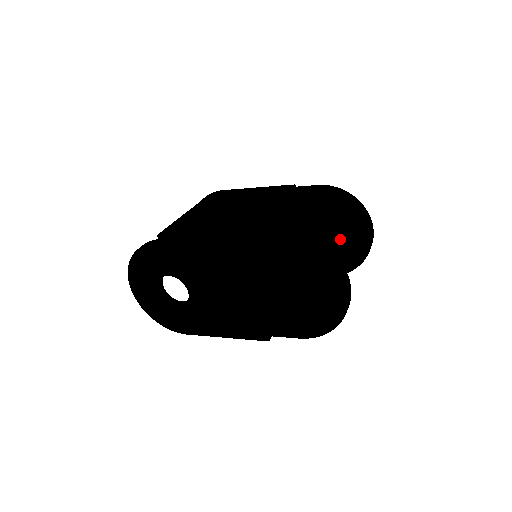
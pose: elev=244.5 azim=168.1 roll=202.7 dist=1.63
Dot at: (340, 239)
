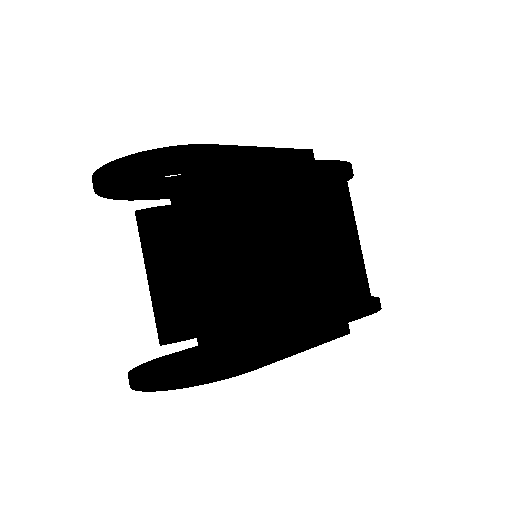
Dot at: occluded
